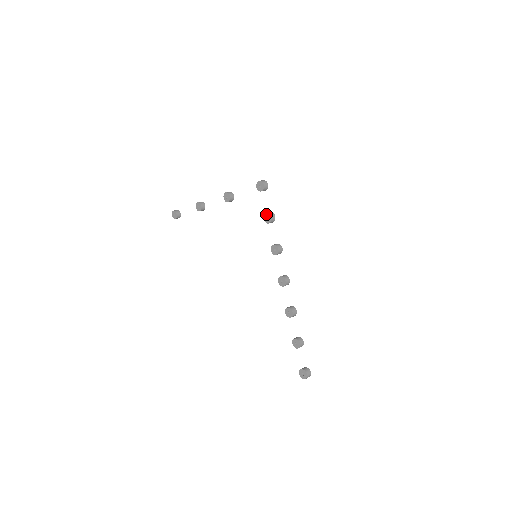
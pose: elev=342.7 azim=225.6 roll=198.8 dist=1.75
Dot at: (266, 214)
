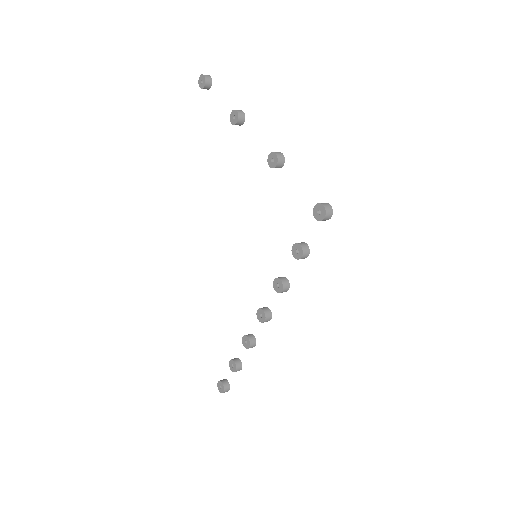
Dot at: (299, 246)
